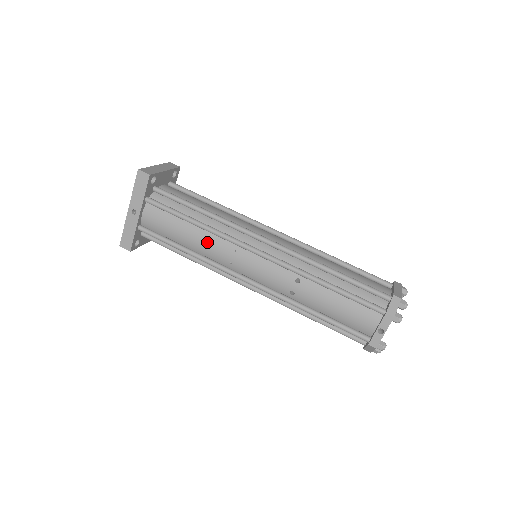
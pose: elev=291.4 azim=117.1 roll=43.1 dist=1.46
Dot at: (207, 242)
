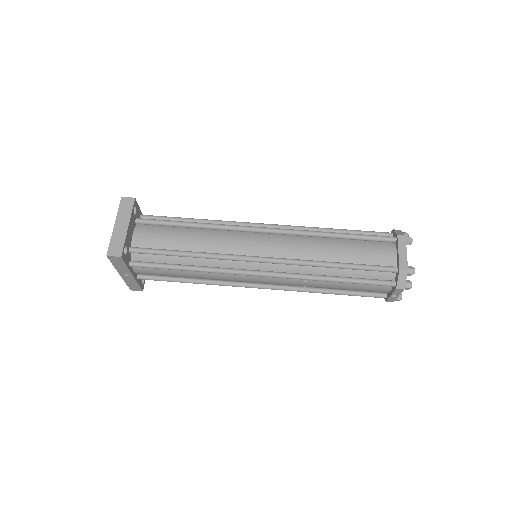
Dot at: (208, 276)
